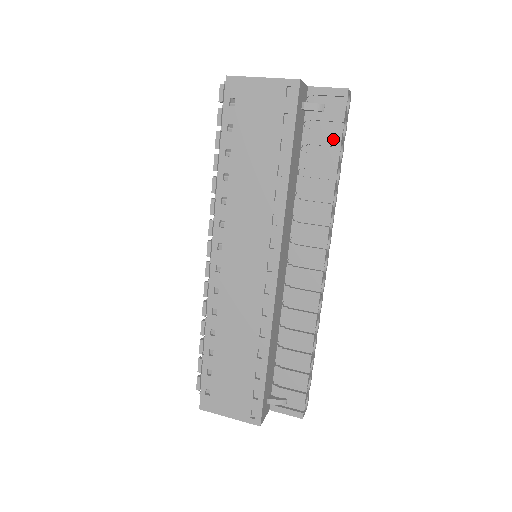
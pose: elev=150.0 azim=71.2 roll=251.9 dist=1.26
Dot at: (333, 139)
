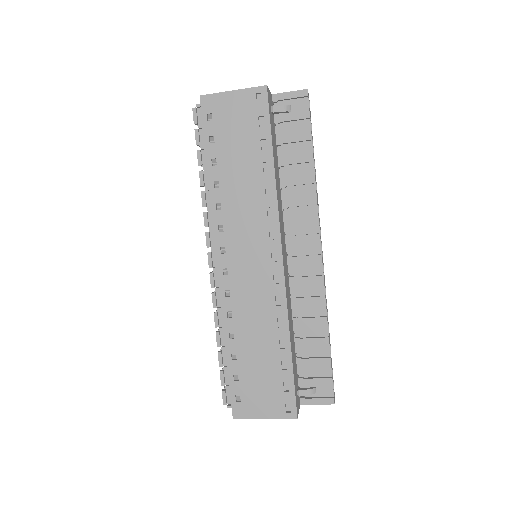
Dot at: (304, 134)
